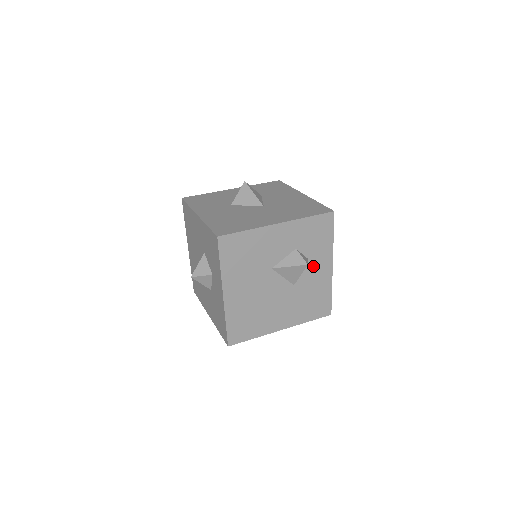
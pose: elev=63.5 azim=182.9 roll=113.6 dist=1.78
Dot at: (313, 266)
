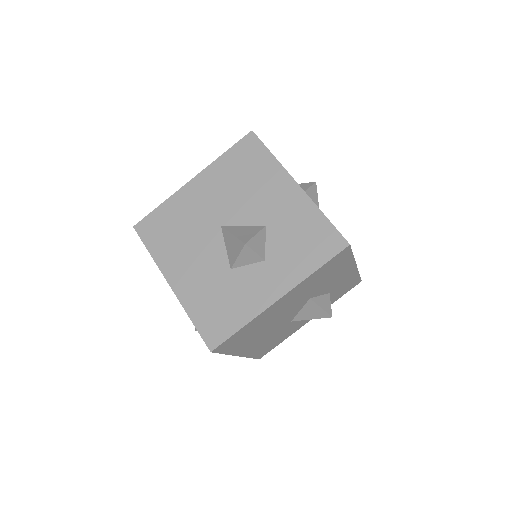
Dot at: occluded
